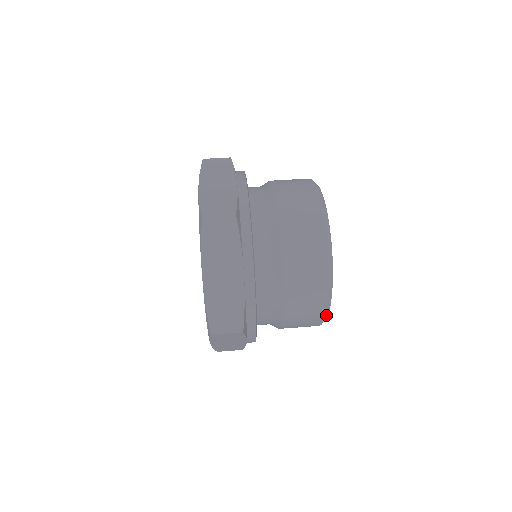
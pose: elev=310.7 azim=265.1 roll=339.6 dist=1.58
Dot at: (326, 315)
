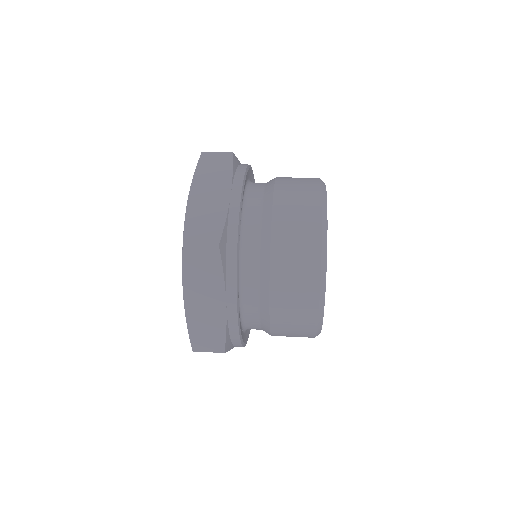
Dot at: (322, 275)
